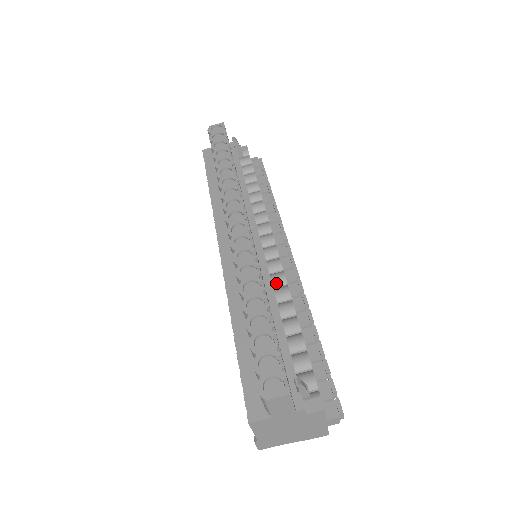
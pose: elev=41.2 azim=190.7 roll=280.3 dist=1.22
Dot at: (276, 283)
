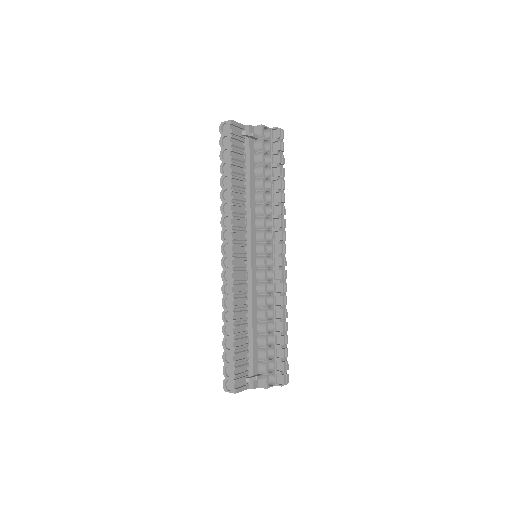
Dot at: (259, 292)
